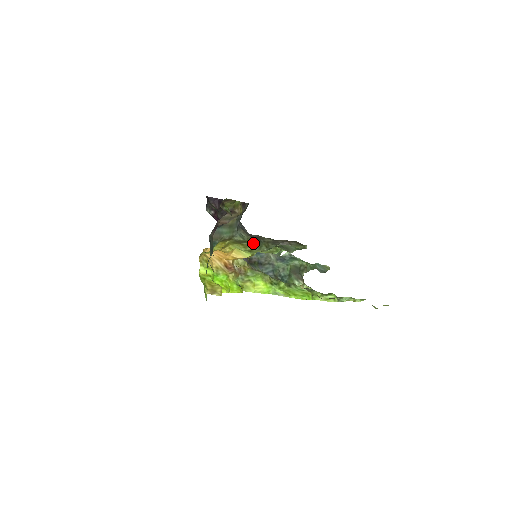
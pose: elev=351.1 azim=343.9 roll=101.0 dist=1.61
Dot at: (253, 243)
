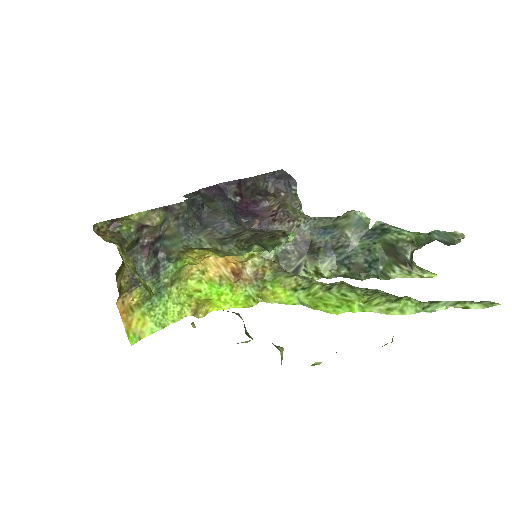
Dot at: (217, 248)
